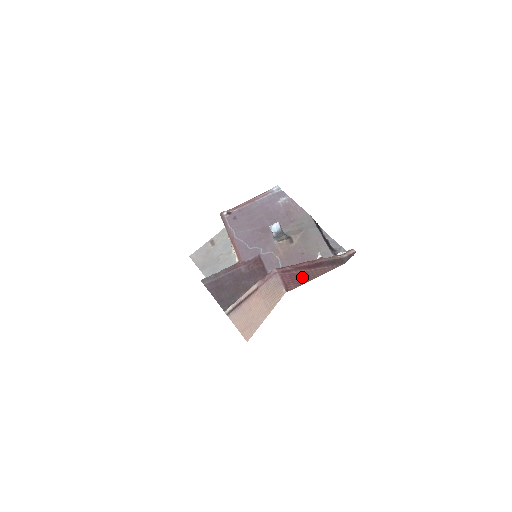
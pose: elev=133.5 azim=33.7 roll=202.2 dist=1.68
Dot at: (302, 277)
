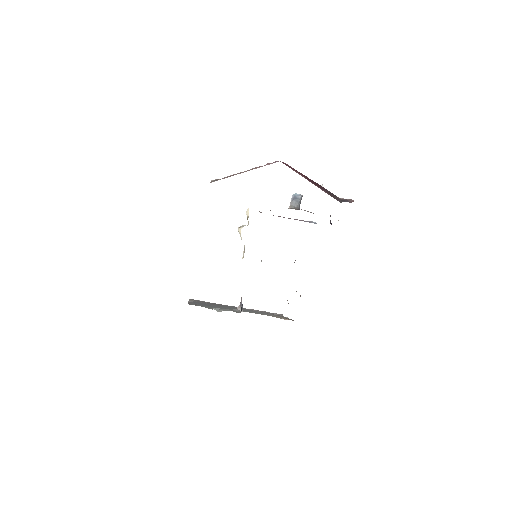
Dot at: occluded
